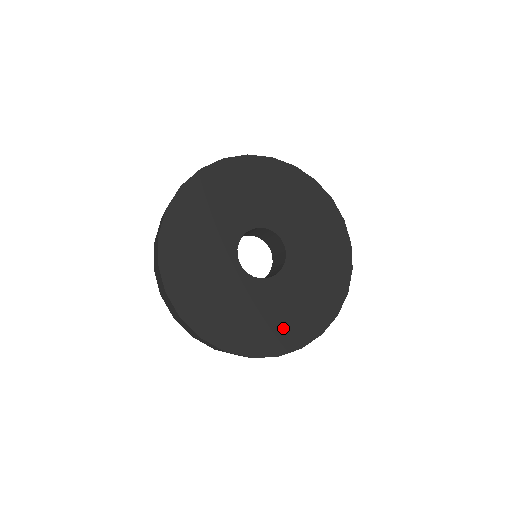
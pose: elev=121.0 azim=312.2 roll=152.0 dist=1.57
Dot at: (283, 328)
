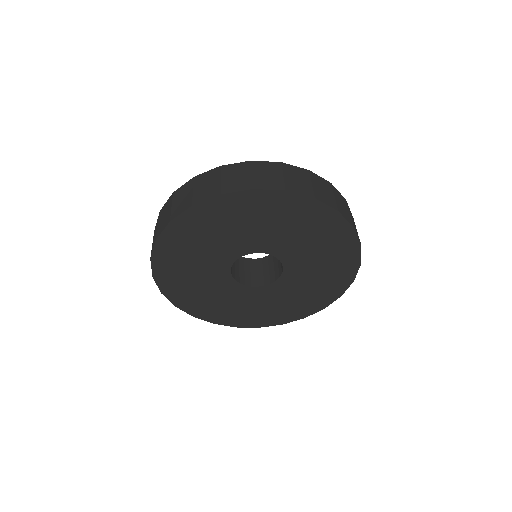
Dot at: (233, 314)
